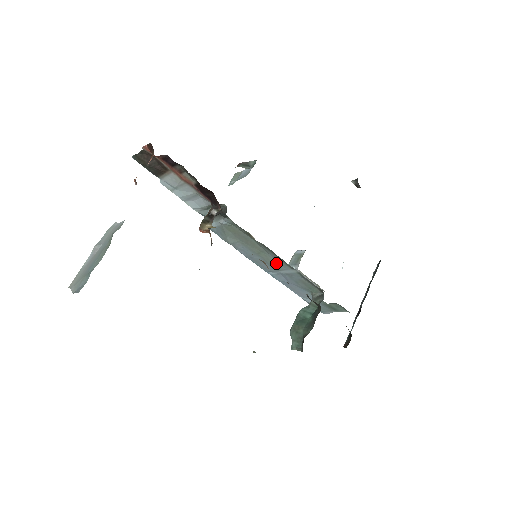
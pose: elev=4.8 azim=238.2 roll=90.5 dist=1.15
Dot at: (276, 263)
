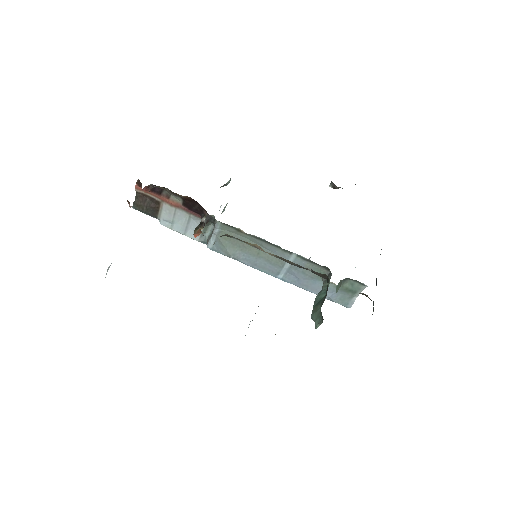
Dot at: occluded
